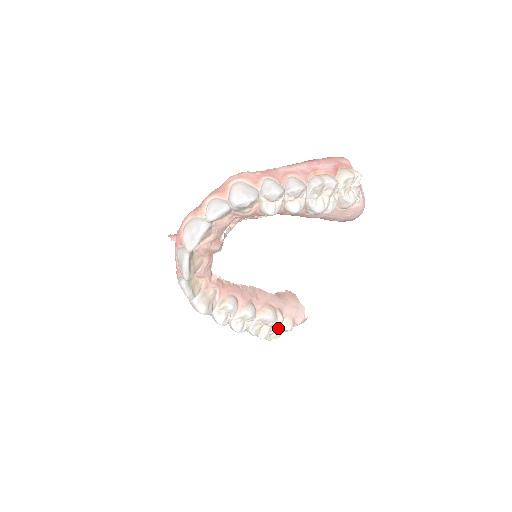
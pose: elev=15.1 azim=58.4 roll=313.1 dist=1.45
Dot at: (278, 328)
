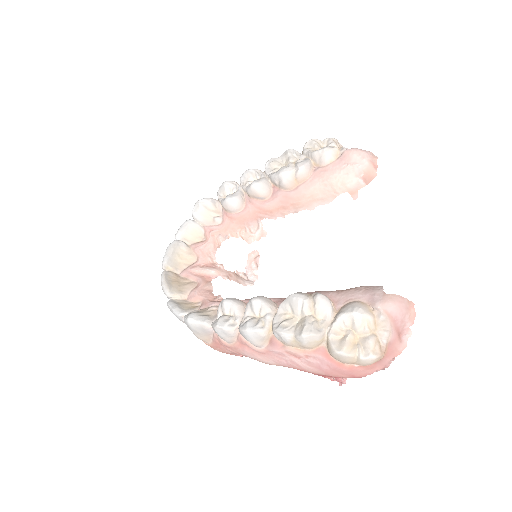
Dot at: (335, 320)
